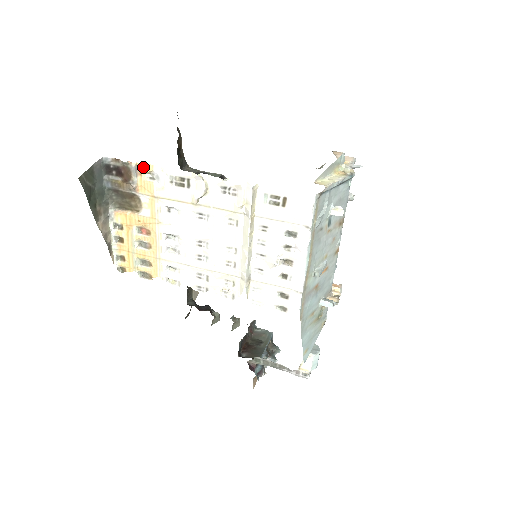
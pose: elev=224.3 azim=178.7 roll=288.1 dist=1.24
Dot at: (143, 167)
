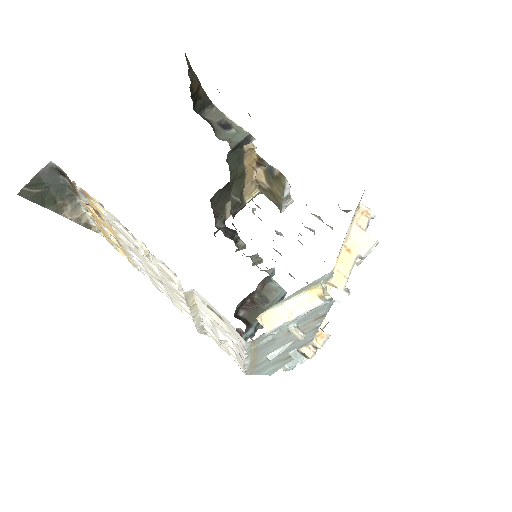
Dot at: (88, 195)
